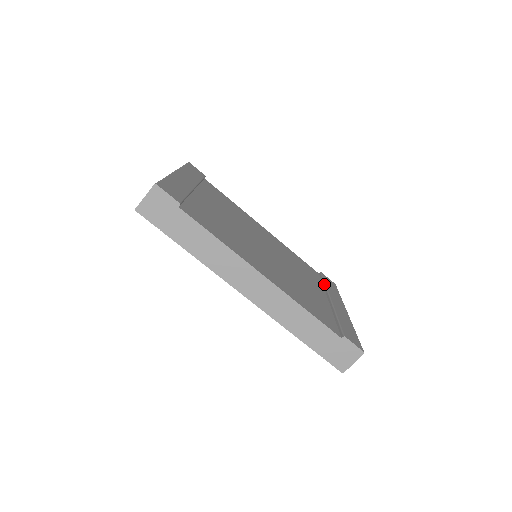
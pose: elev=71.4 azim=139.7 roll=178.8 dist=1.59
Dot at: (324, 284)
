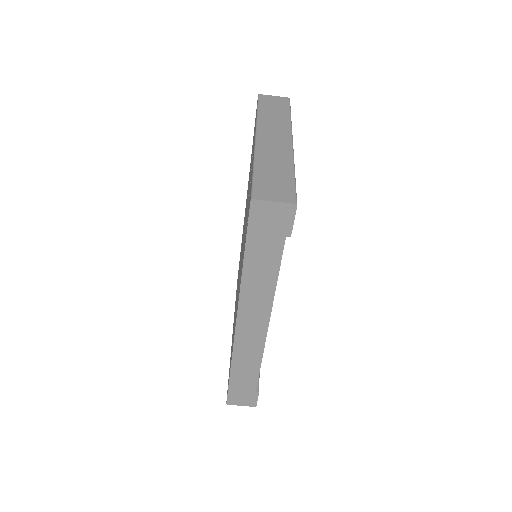
Dot at: occluded
